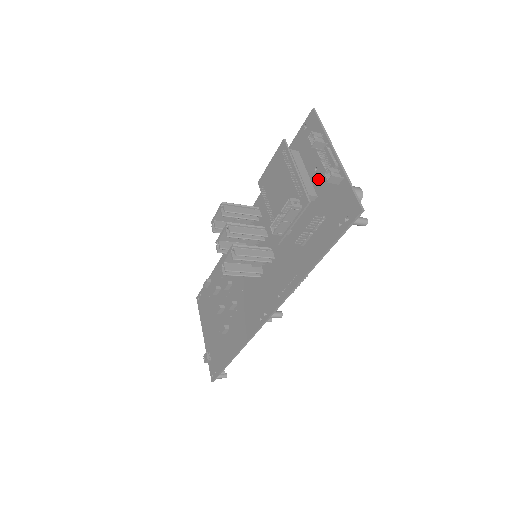
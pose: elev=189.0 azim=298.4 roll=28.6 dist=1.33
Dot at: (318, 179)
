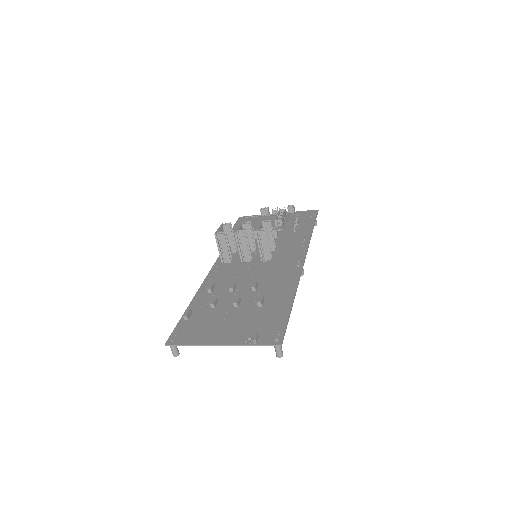
Dot at: occluded
